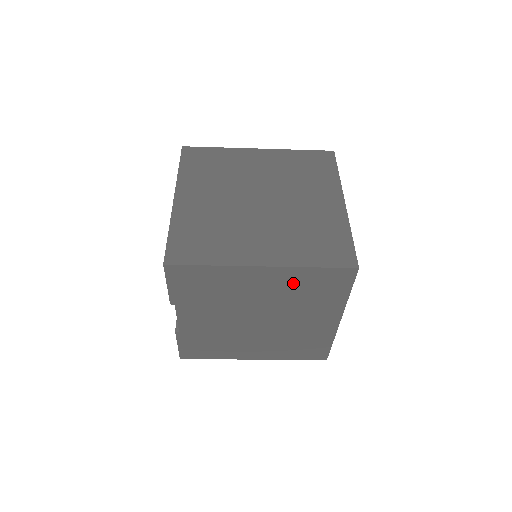
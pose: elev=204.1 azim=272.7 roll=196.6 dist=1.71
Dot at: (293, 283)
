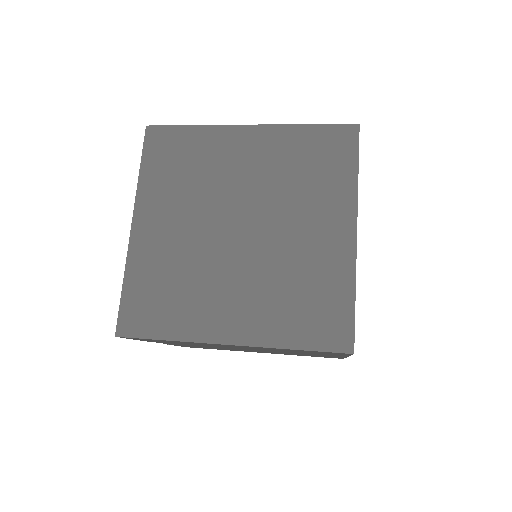
Dot at: (275, 349)
